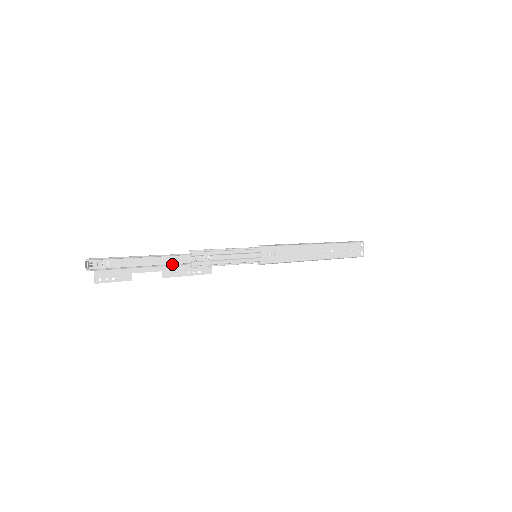
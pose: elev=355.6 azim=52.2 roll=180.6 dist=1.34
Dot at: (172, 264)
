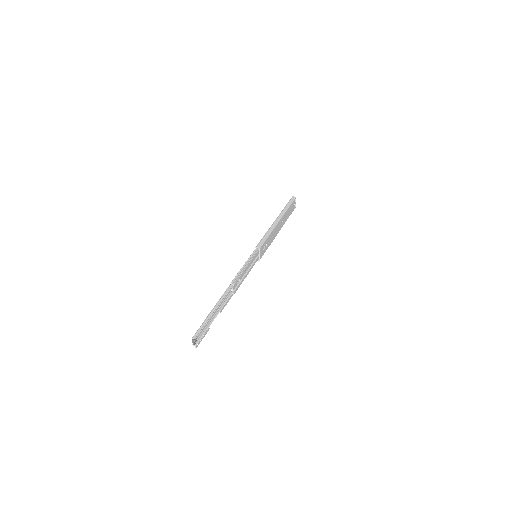
Dot at: (226, 301)
